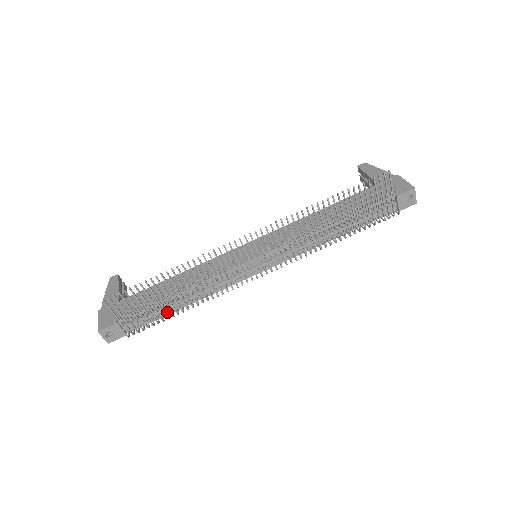
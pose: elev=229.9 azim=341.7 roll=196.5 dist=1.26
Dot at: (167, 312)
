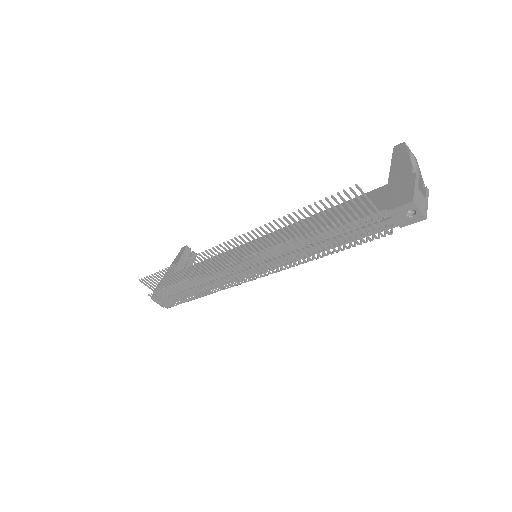
Dot at: occluded
